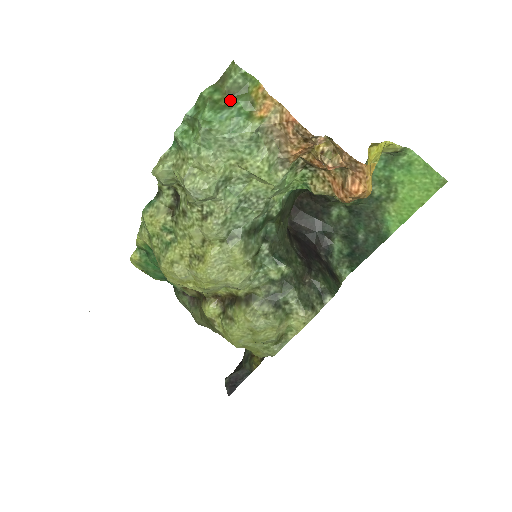
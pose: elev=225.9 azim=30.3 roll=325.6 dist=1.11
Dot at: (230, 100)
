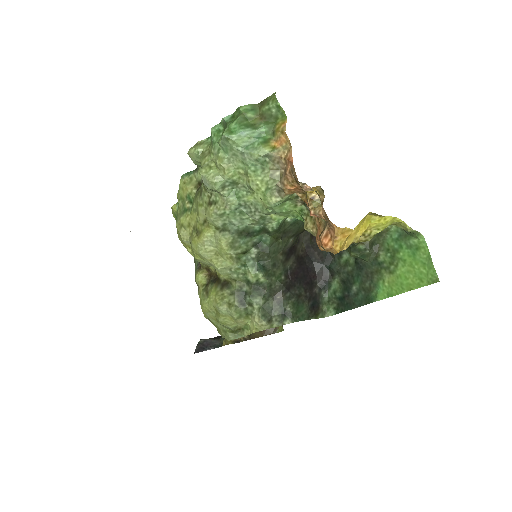
Dot at: (259, 122)
